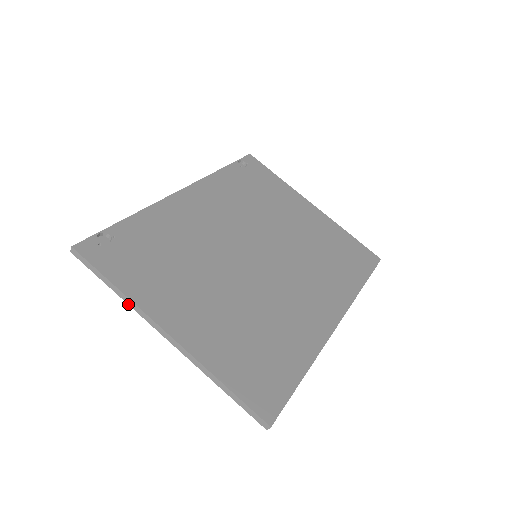
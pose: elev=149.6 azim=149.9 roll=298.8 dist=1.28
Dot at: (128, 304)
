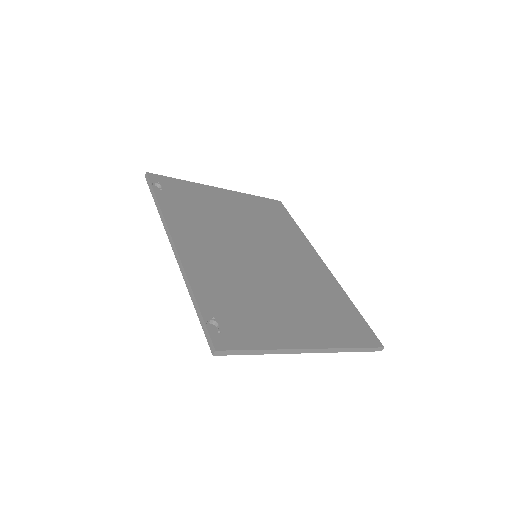
Dot at: occluded
